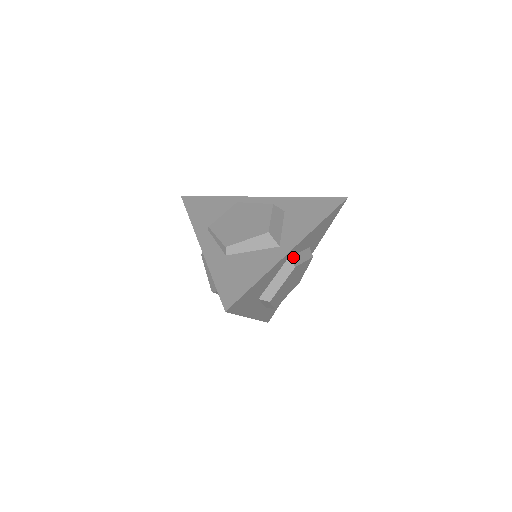
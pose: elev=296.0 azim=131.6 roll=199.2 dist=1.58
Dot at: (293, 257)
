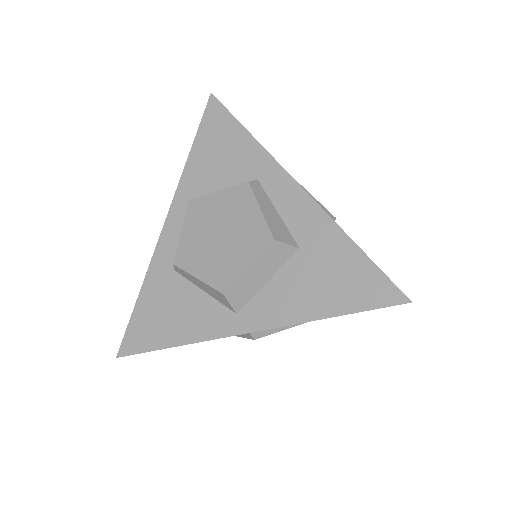
Dot at: occluded
